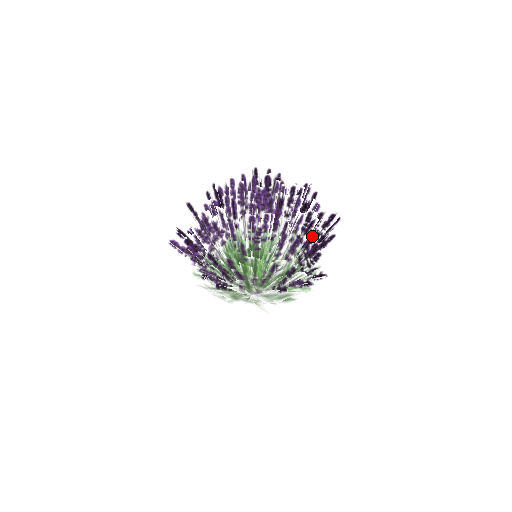
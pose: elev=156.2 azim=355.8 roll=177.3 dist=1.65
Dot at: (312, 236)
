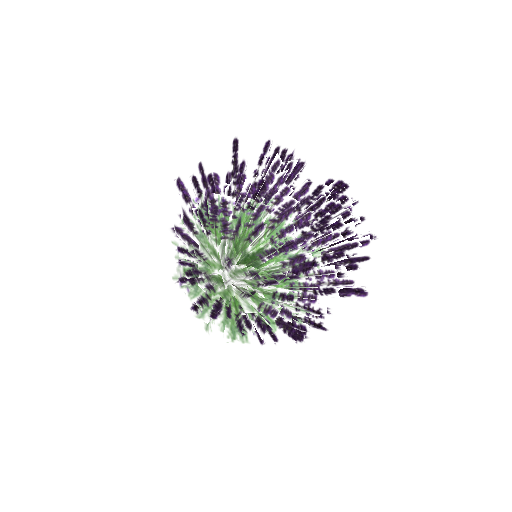
Dot at: (304, 331)
